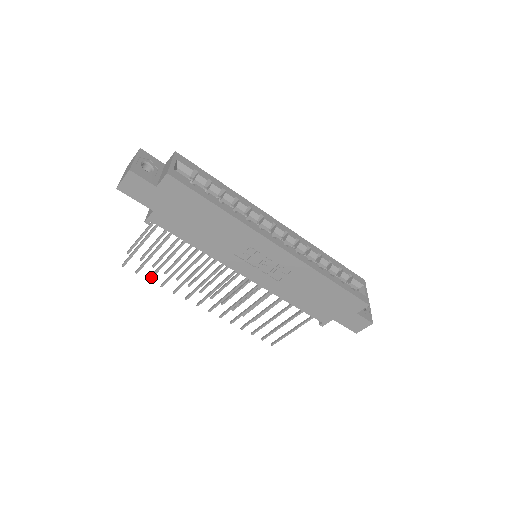
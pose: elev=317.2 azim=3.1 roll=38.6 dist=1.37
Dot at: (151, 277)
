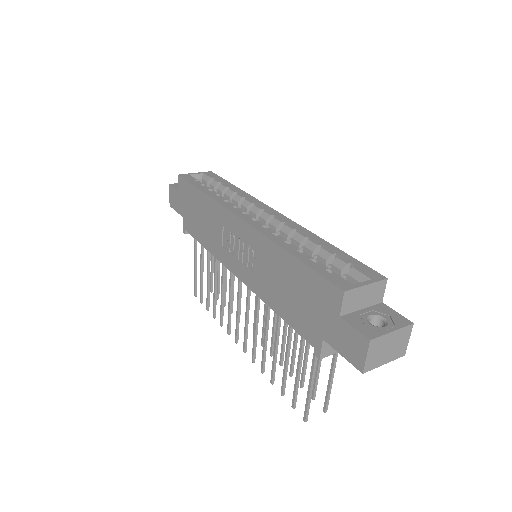
Dot at: (207, 305)
